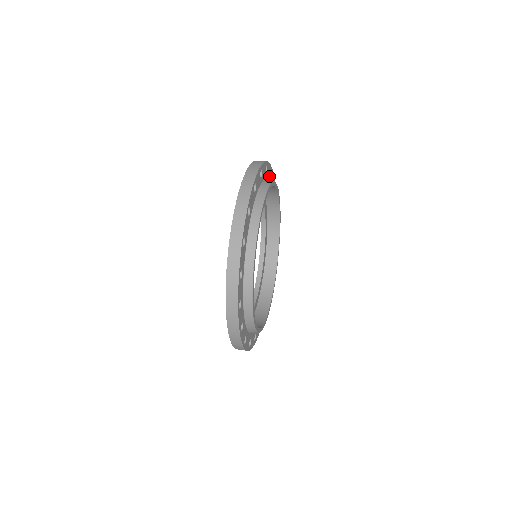
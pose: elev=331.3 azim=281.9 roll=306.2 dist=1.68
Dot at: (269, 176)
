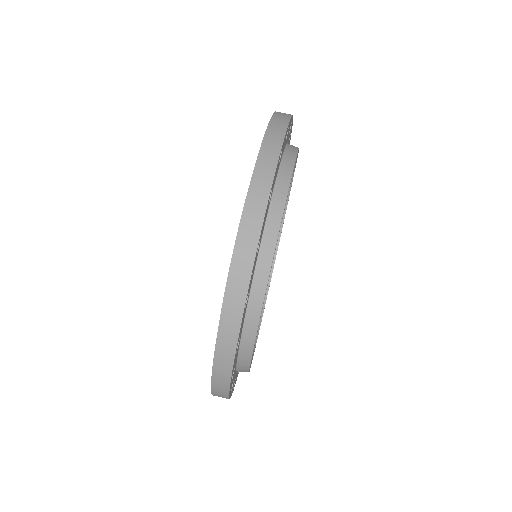
Dot at: occluded
